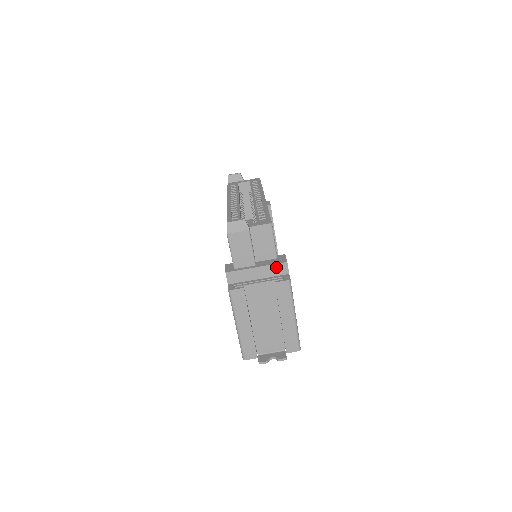
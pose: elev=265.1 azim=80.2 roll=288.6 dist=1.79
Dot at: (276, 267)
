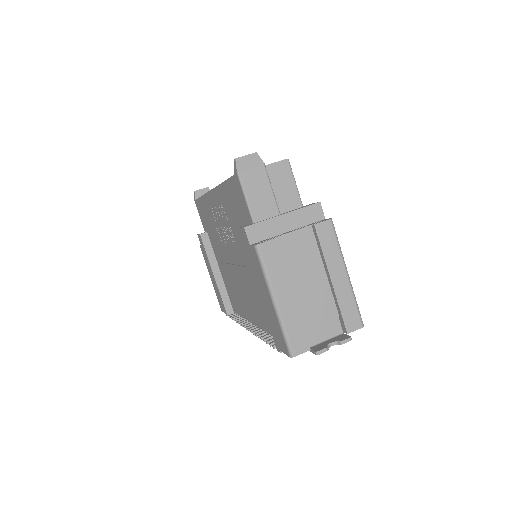
Dot at: (308, 211)
